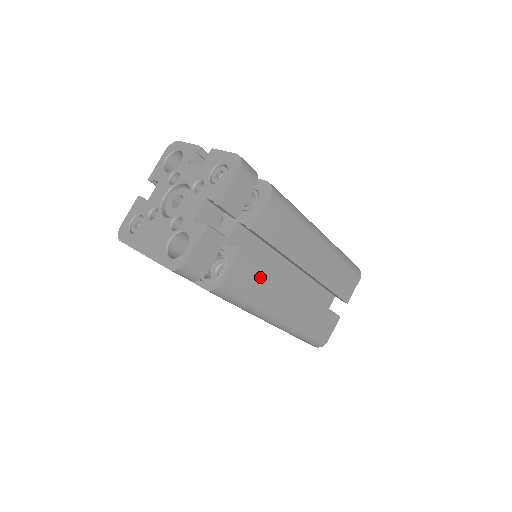
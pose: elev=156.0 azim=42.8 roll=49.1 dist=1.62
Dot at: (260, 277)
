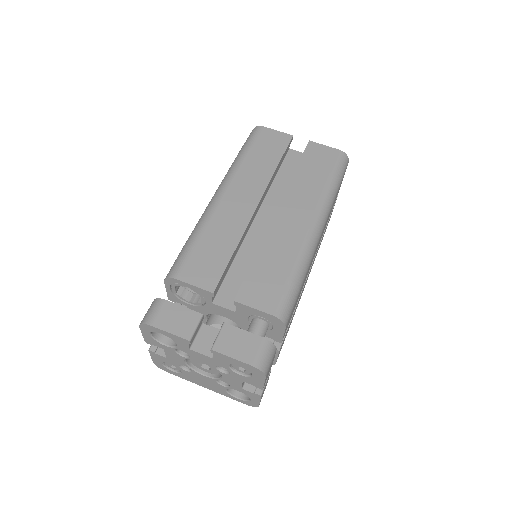
Dot at: occluded
